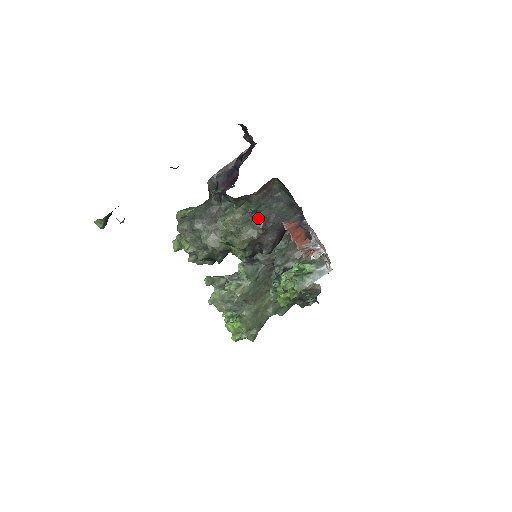
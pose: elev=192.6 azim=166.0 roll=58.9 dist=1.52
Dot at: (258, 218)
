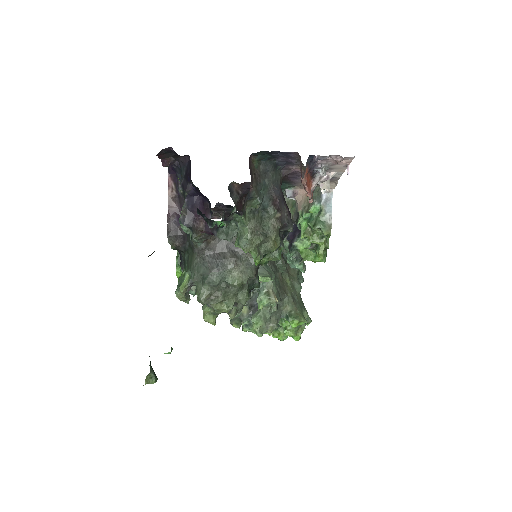
Dot at: (265, 207)
